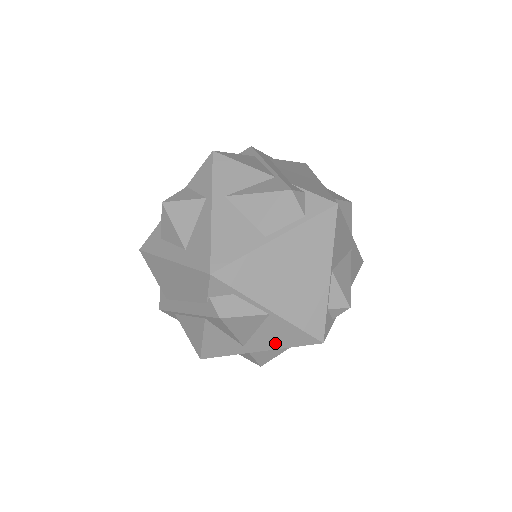
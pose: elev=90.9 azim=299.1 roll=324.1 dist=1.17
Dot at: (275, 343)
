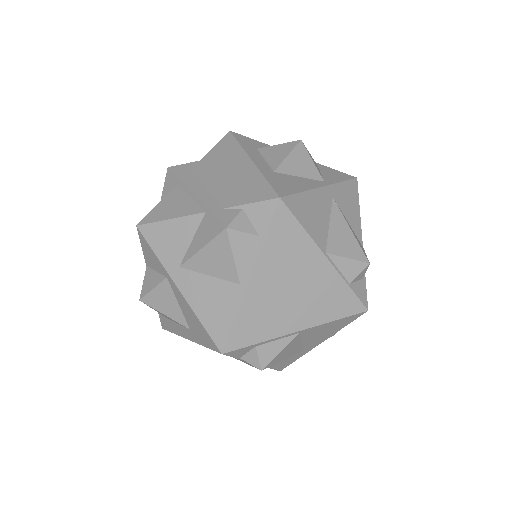
Dot at: (327, 335)
